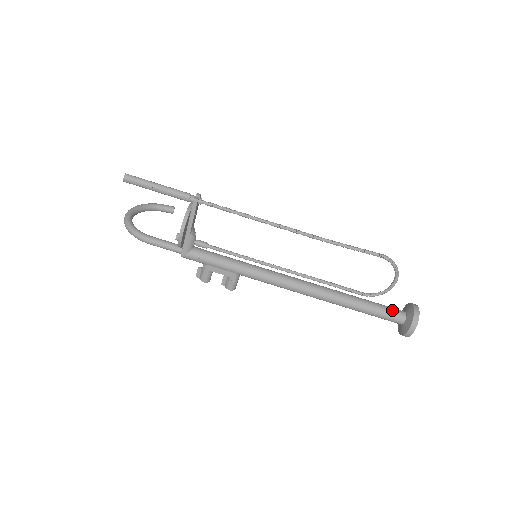
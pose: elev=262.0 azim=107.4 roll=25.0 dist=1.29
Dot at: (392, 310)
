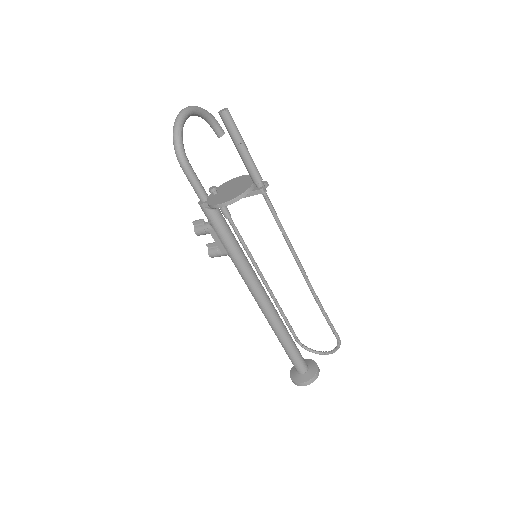
Dot at: (303, 362)
